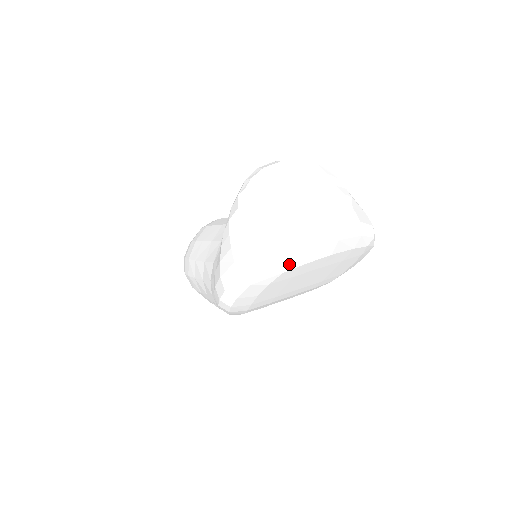
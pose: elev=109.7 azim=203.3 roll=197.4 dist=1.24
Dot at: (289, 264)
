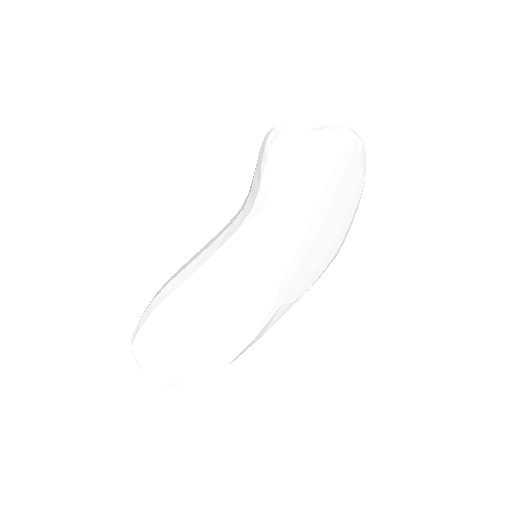
Dot at: (348, 140)
